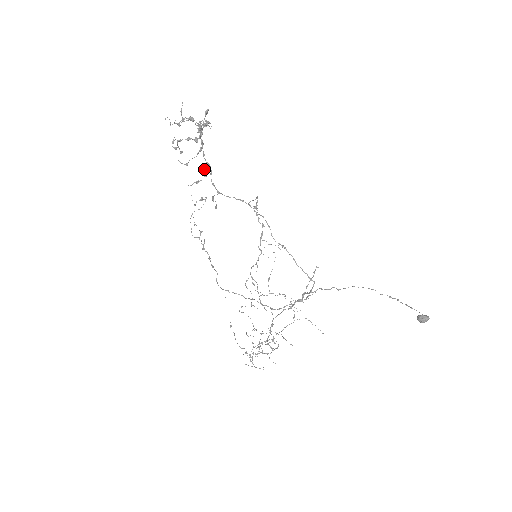
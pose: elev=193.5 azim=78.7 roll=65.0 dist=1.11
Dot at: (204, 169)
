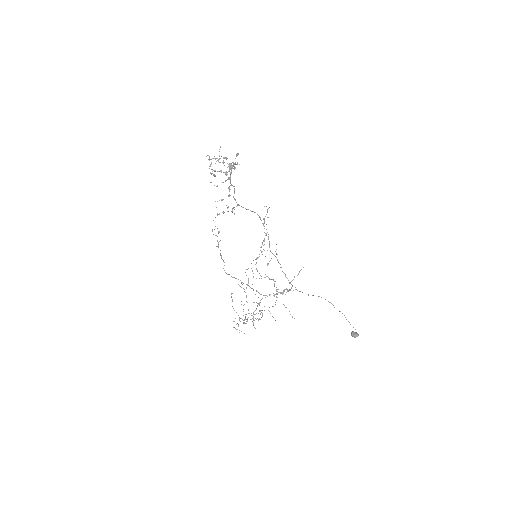
Dot at: occluded
